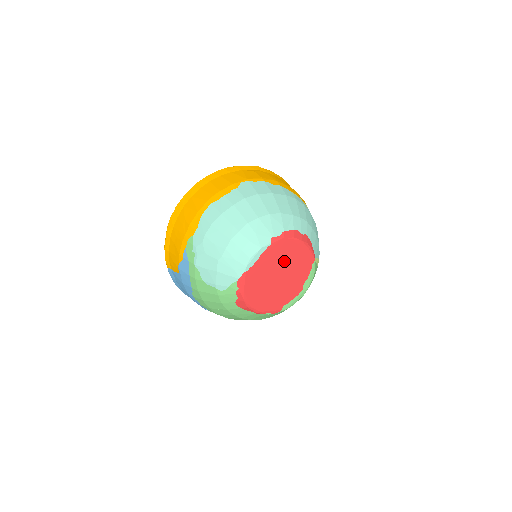
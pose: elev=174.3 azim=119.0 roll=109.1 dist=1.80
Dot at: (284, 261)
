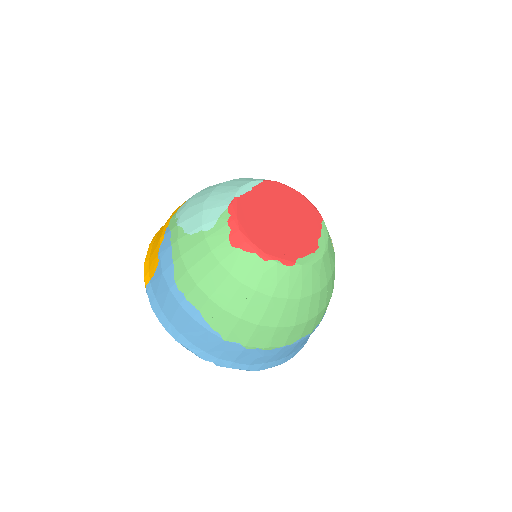
Dot at: (284, 205)
